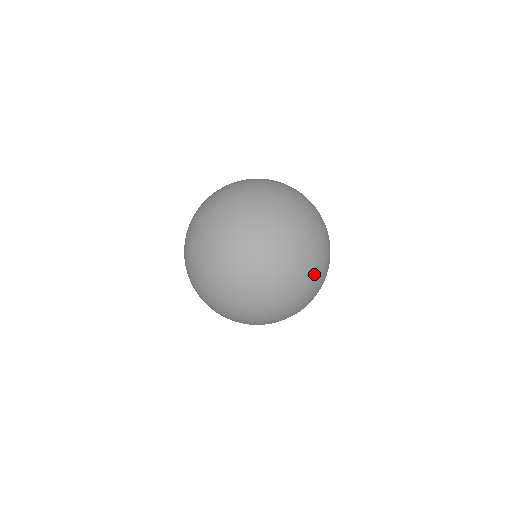
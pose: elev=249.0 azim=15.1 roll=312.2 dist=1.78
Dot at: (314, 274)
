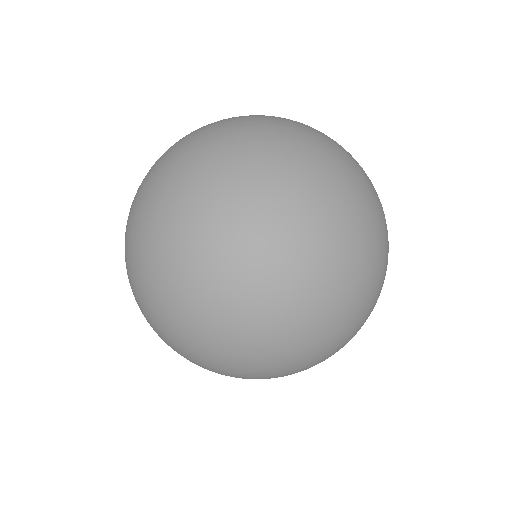
Dot at: (350, 211)
